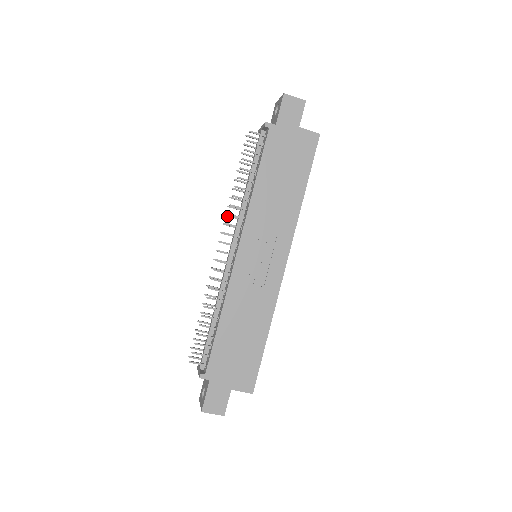
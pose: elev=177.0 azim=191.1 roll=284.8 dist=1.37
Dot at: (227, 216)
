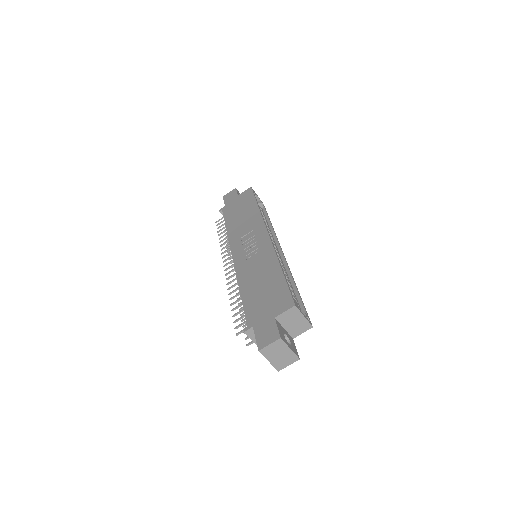
Dot at: (231, 263)
